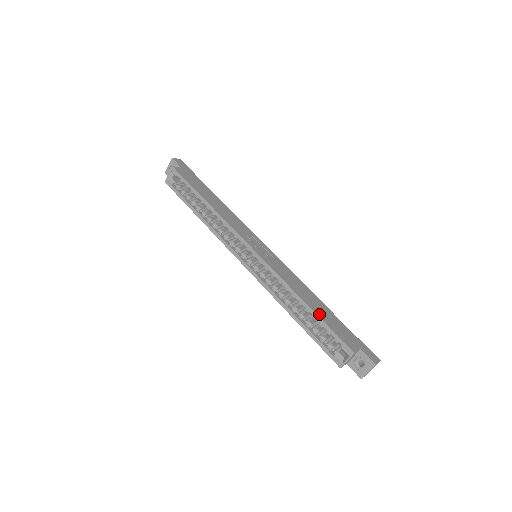
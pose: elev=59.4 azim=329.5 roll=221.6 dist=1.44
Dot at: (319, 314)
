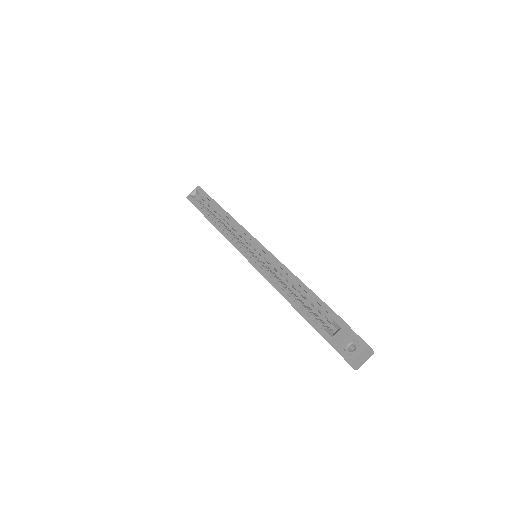
Dot at: (313, 292)
